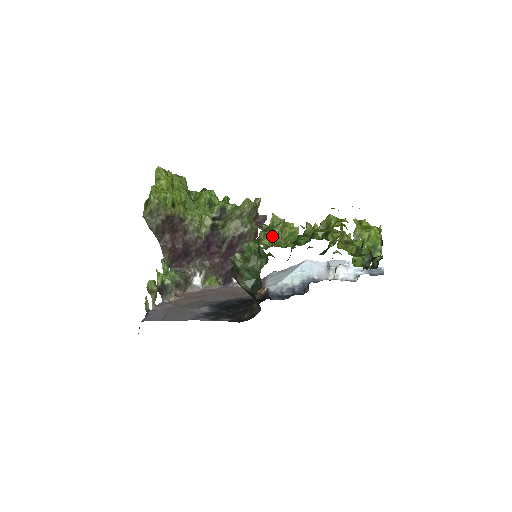
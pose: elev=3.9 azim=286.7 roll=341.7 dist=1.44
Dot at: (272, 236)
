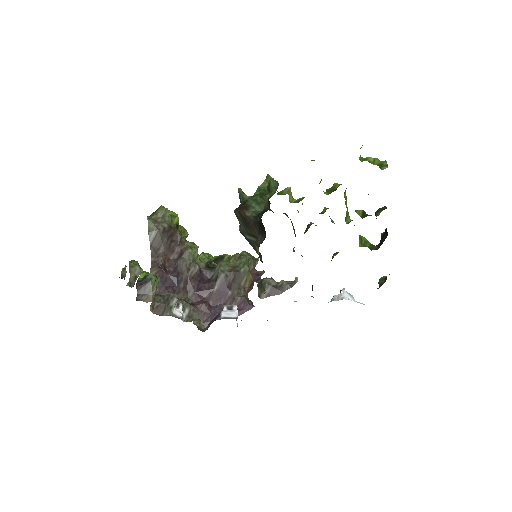
Dot at: (280, 194)
